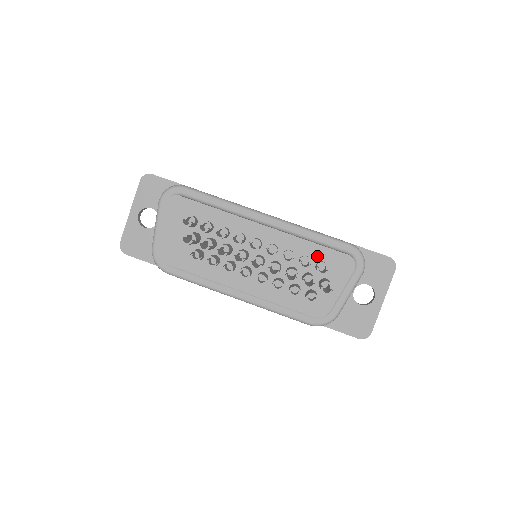
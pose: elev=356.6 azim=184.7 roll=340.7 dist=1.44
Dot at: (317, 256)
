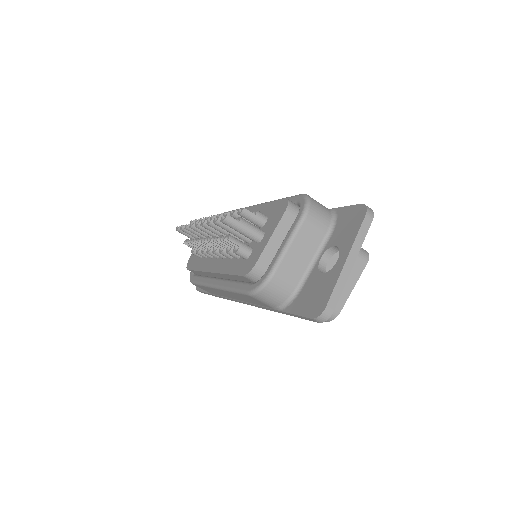
Dot at: (264, 214)
